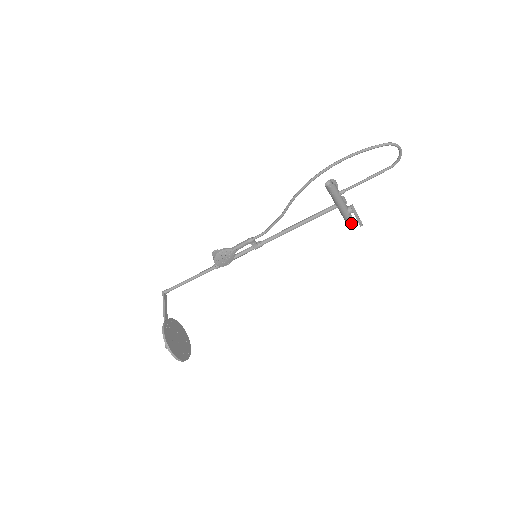
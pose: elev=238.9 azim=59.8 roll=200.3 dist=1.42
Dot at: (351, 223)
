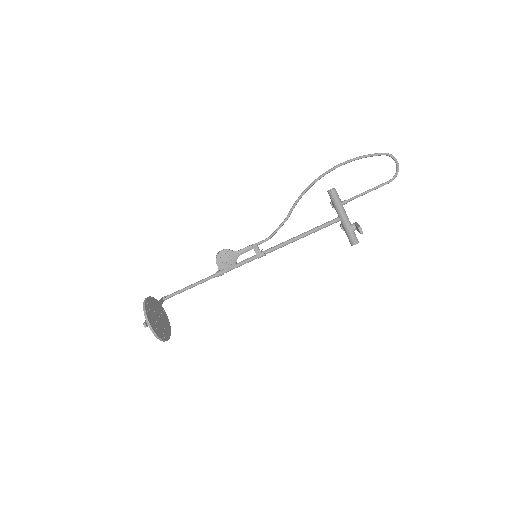
Dot at: (355, 243)
